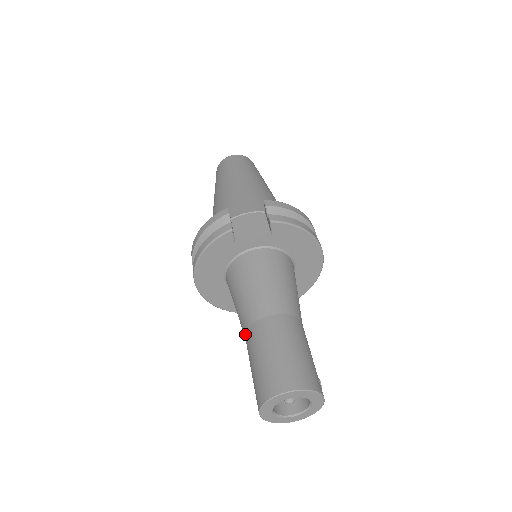
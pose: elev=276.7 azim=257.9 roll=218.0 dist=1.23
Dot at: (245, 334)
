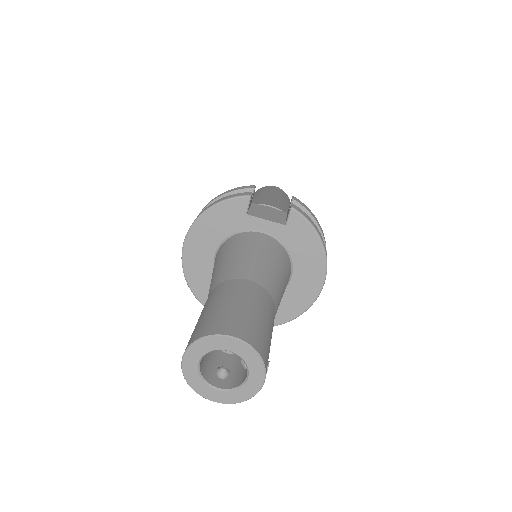
Dot at: (210, 292)
